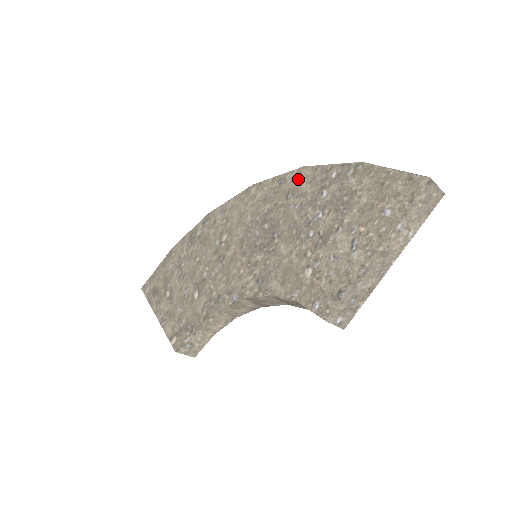
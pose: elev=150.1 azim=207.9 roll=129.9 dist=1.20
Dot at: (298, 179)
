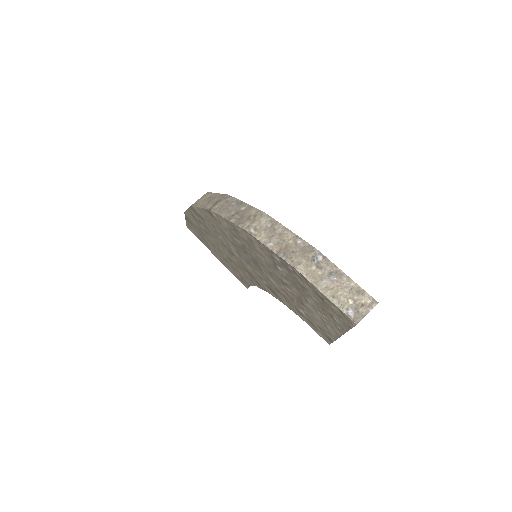
Dot at: (248, 239)
